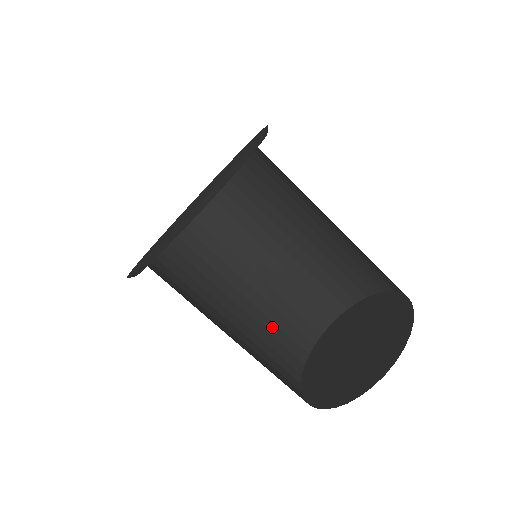
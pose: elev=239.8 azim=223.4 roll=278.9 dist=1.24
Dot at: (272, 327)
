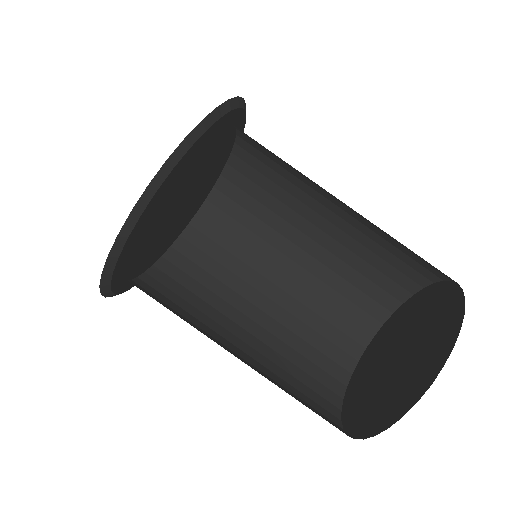
Dot at: (294, 356)
